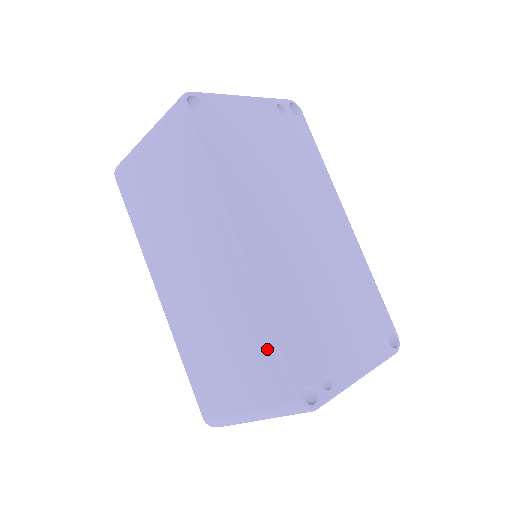
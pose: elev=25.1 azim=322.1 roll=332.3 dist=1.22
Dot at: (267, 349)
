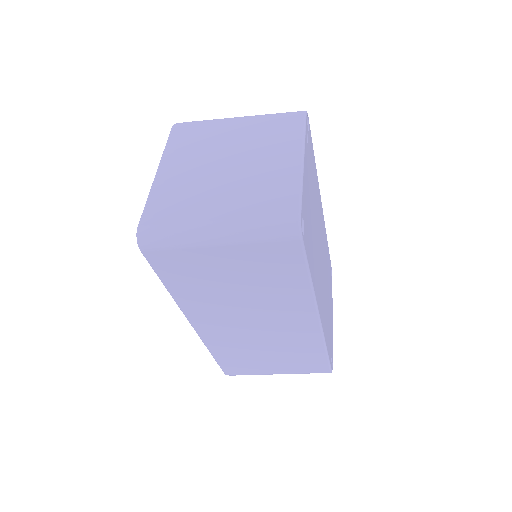
Dot at: (317, 357)
